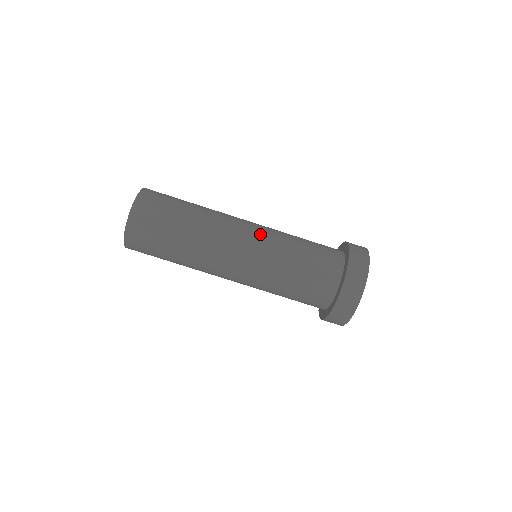
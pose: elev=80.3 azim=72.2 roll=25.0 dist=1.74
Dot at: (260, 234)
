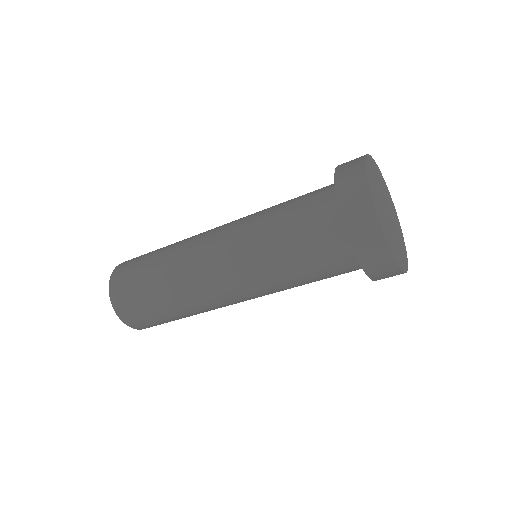
Dot at: (248, 291)
